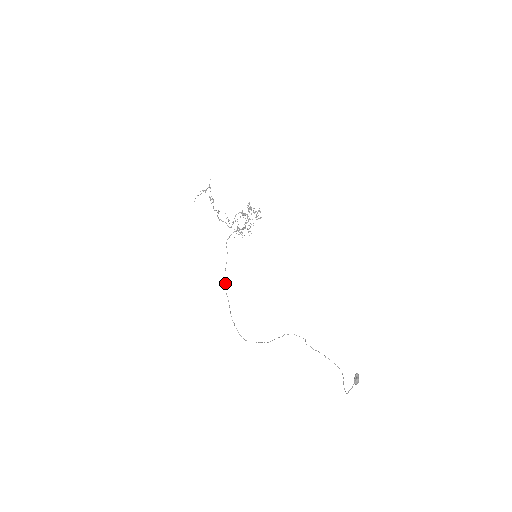
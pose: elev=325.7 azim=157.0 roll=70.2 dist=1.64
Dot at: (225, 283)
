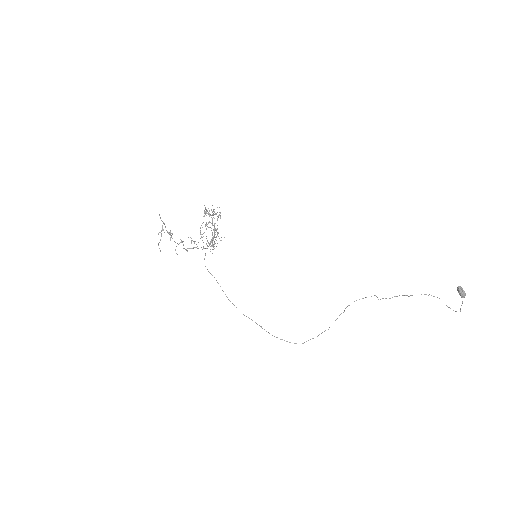
Dot at: (236, 307)
